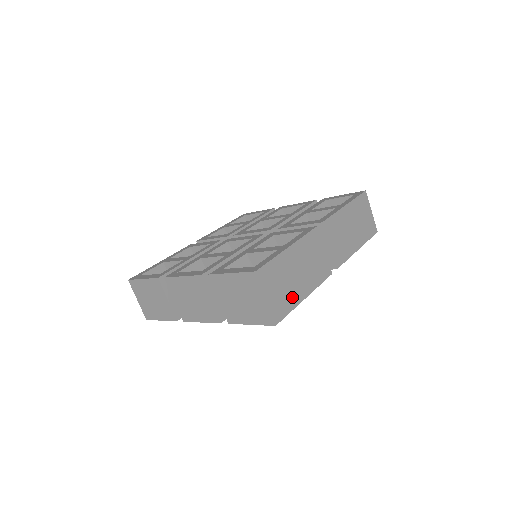
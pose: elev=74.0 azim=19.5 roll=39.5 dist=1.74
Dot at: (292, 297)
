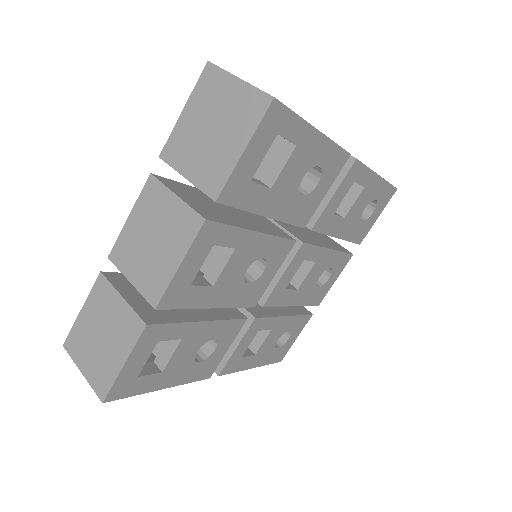
Dot at: occluded
